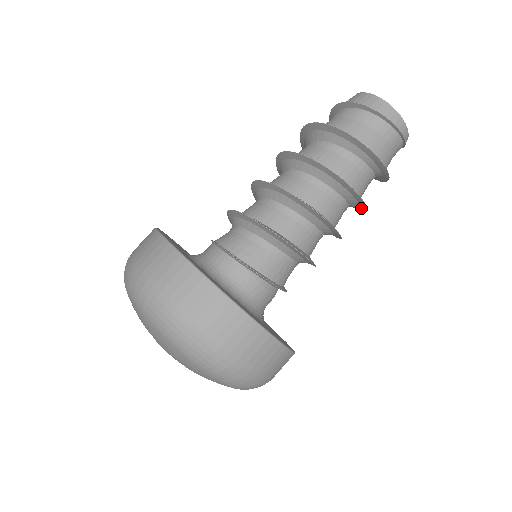
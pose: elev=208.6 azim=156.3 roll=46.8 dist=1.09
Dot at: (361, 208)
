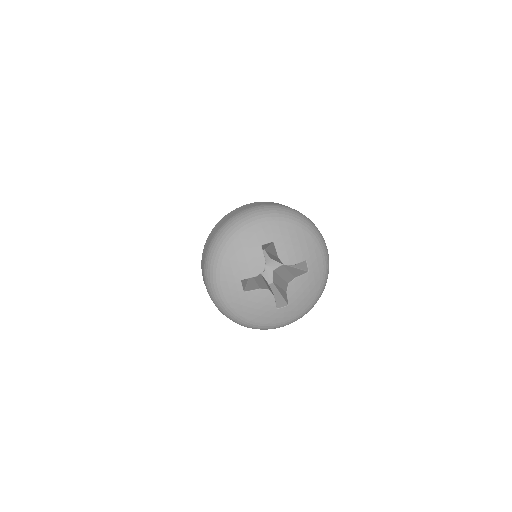
Dot at: occluded
